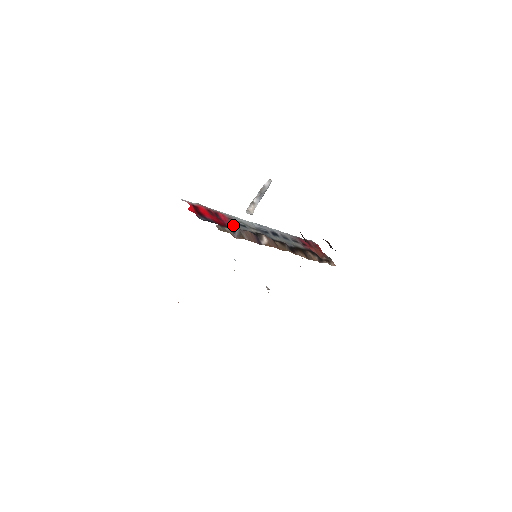
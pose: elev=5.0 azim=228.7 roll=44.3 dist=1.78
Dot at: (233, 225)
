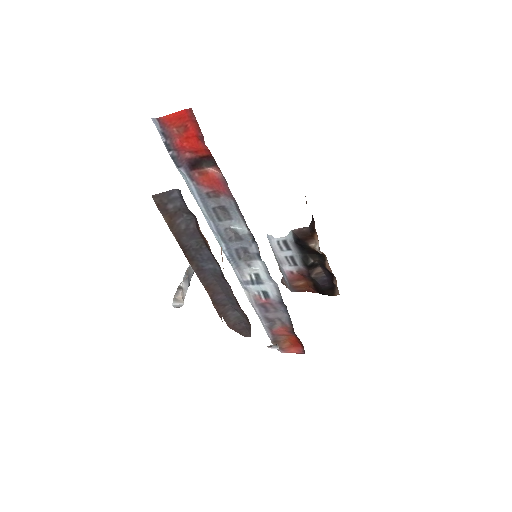
Dot at: occluded
